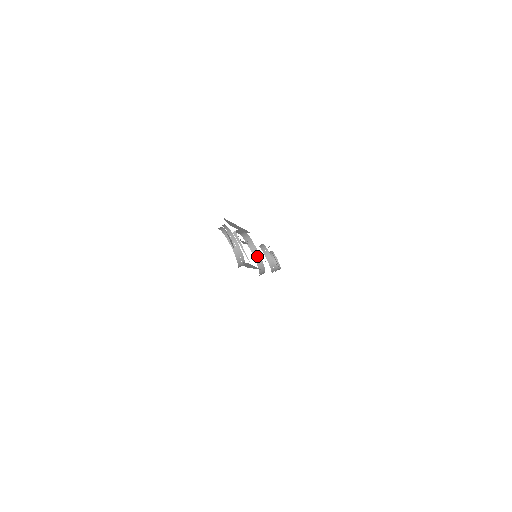
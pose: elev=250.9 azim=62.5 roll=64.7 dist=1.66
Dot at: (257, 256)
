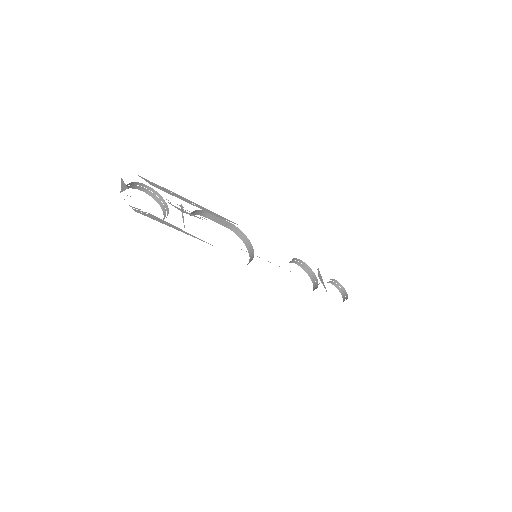
Dot at: (252, 253)
